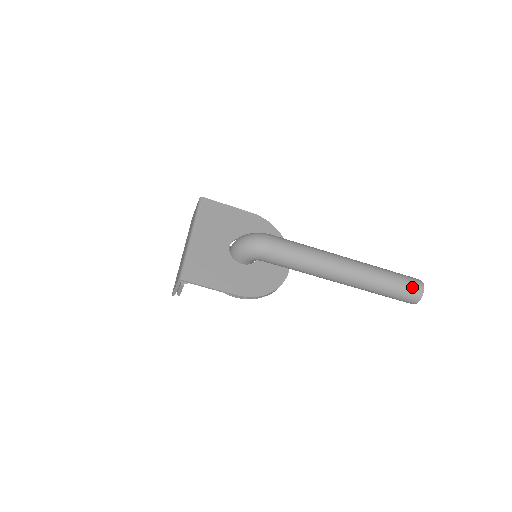
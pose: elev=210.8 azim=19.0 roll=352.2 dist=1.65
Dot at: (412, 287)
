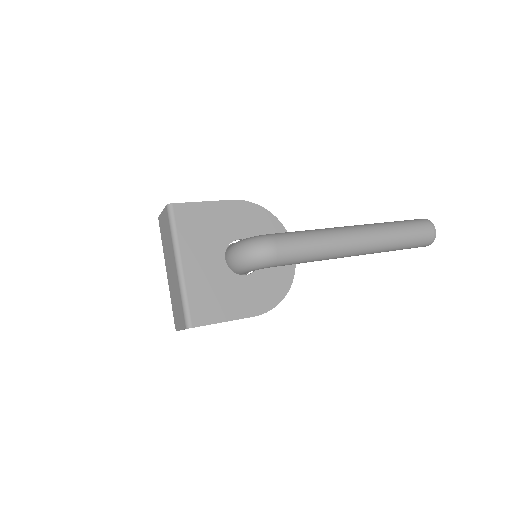
Dot at: (425, 235)
